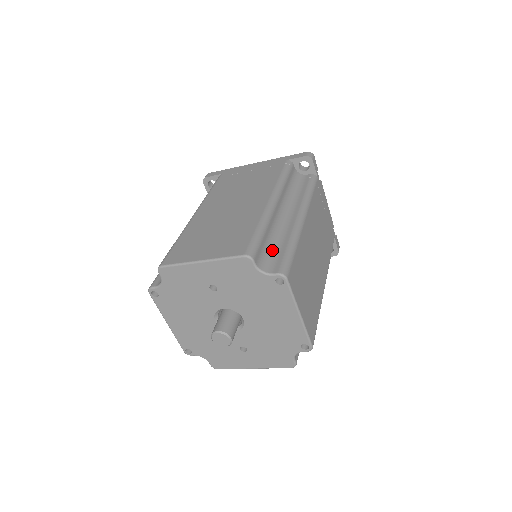
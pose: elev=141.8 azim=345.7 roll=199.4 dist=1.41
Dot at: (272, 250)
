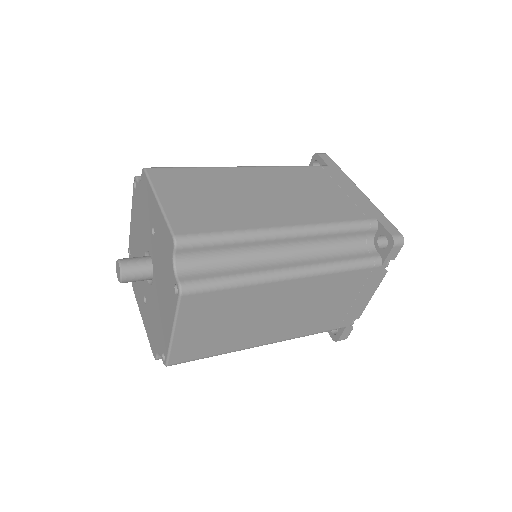
Dot at: (216, 262)
